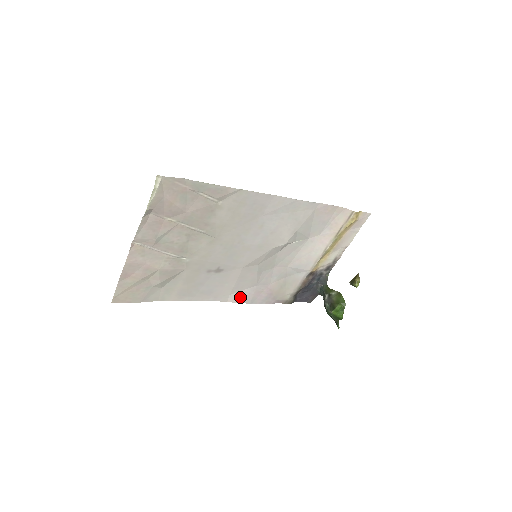
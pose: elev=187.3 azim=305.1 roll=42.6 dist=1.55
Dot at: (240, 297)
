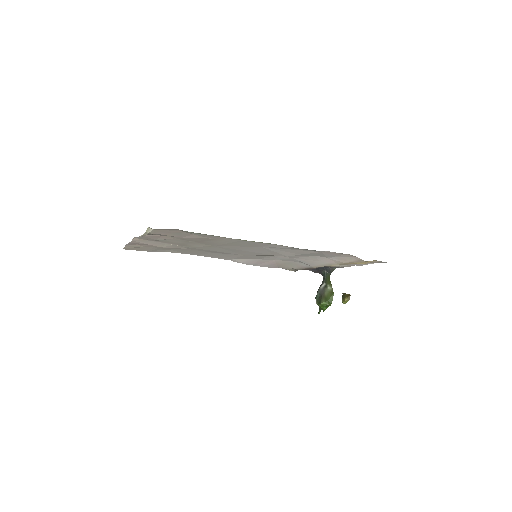
Dot at: (242, 261)
